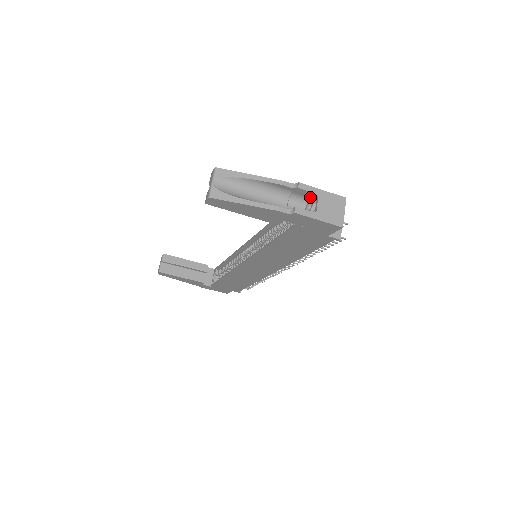
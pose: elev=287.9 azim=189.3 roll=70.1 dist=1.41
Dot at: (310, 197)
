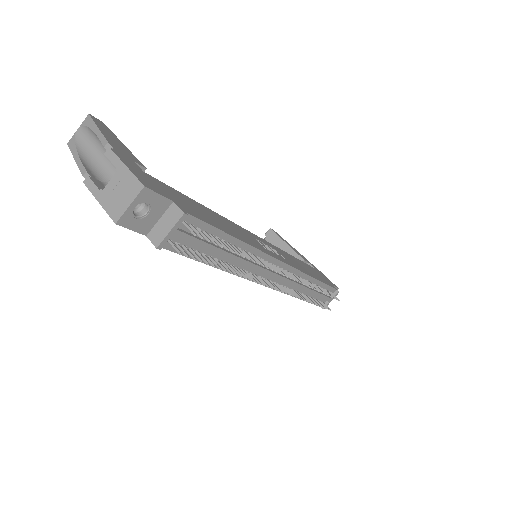
Dot at: occluded
